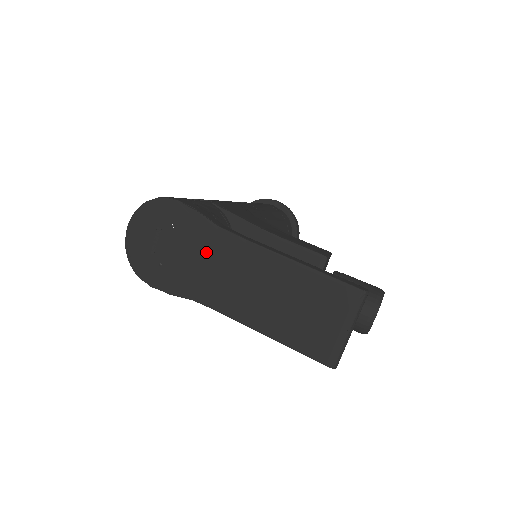
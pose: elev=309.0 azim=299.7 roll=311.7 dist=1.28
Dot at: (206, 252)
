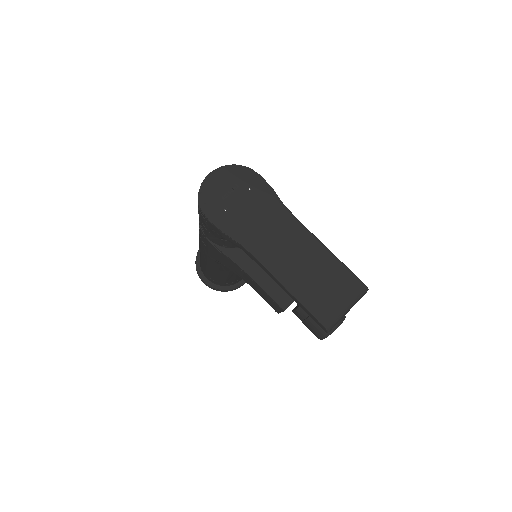
Dot at: (268, 217)
